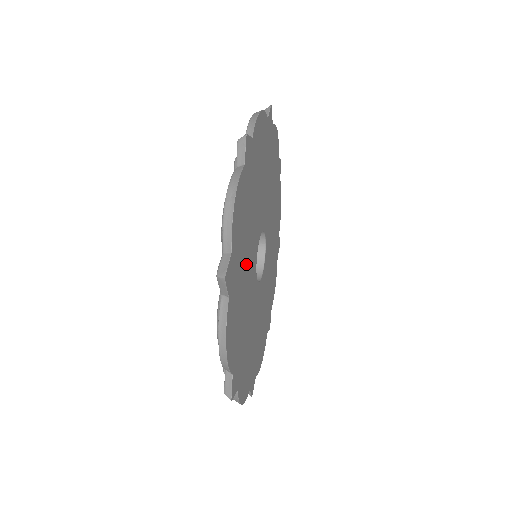
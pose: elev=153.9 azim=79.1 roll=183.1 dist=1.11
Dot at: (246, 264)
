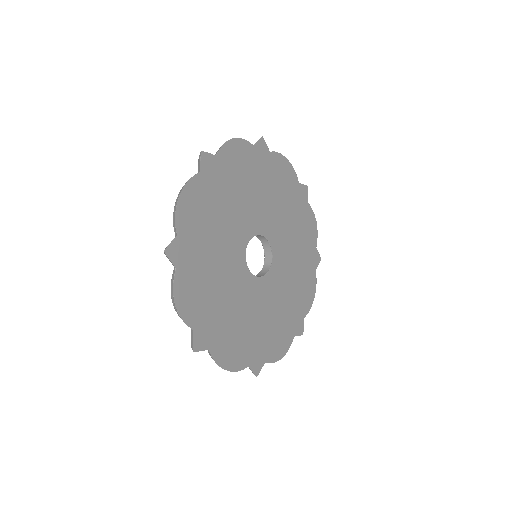
Dot at: (232, 206)
